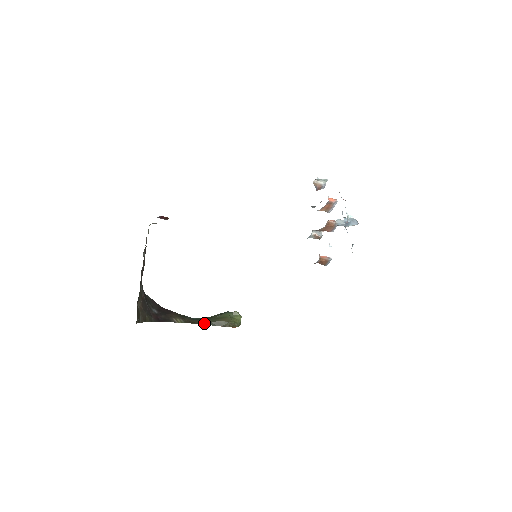
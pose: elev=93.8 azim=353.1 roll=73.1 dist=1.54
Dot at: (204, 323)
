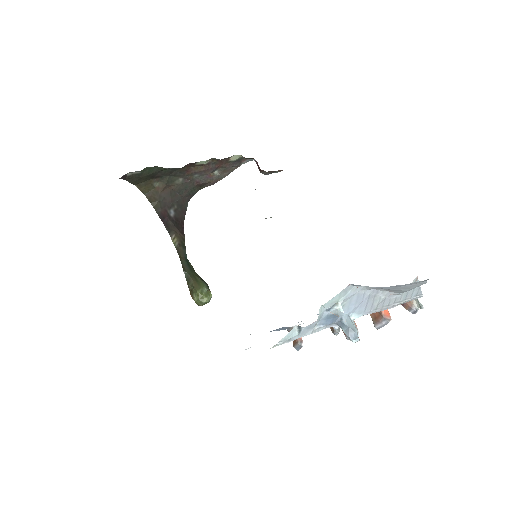
Dot at: (184, 266)
